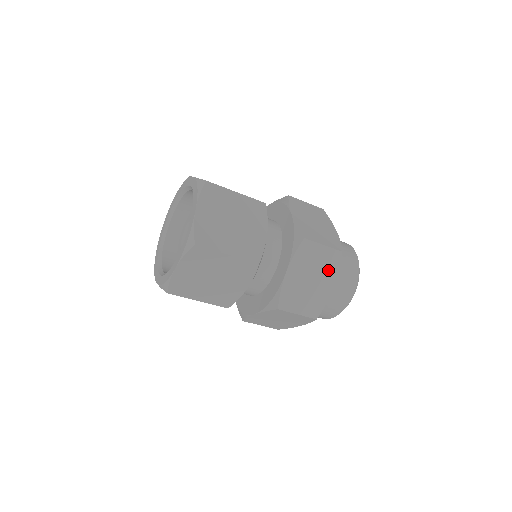
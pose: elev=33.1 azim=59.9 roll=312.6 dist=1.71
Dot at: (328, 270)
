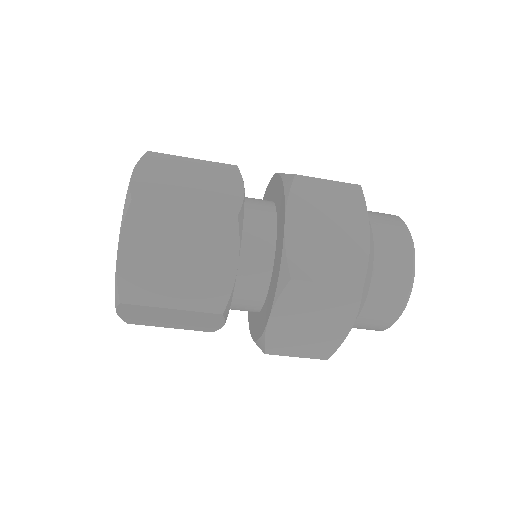
Dot at: (350, 212)
